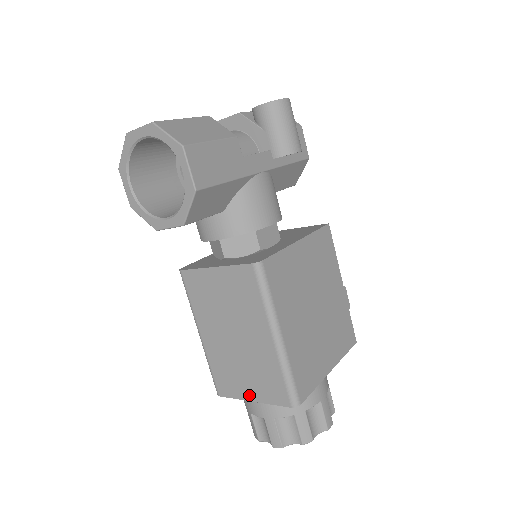
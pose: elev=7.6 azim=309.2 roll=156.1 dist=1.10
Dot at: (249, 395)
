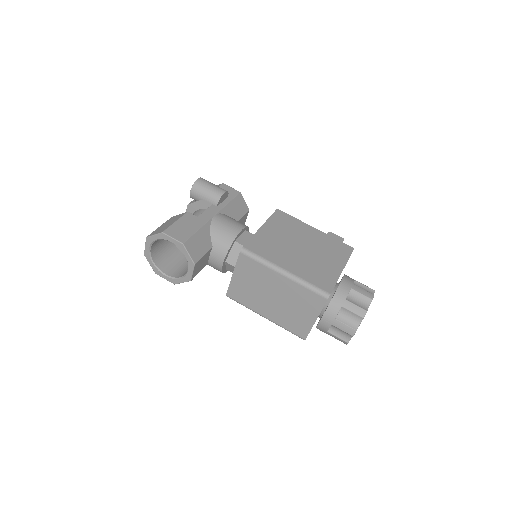
Dot at: (311, 319)
